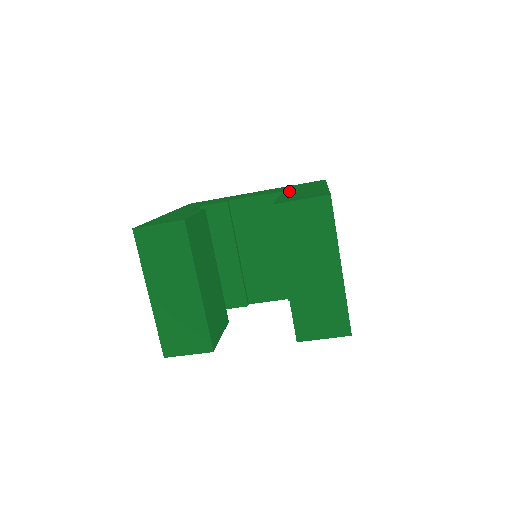
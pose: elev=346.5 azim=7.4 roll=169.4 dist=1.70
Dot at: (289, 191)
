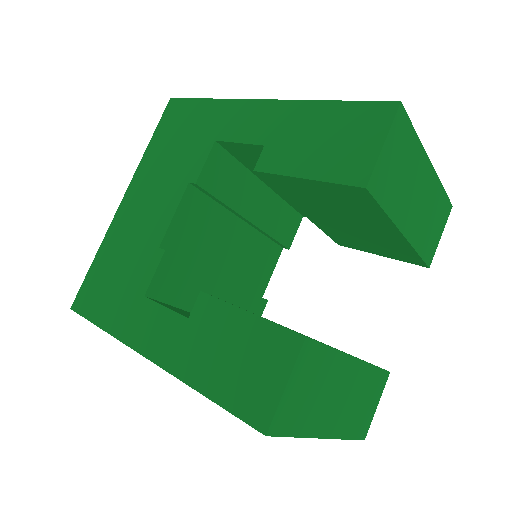
Dot at: (210, 154)
